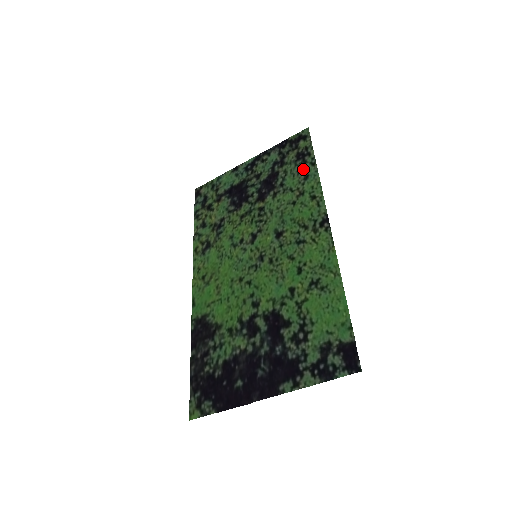
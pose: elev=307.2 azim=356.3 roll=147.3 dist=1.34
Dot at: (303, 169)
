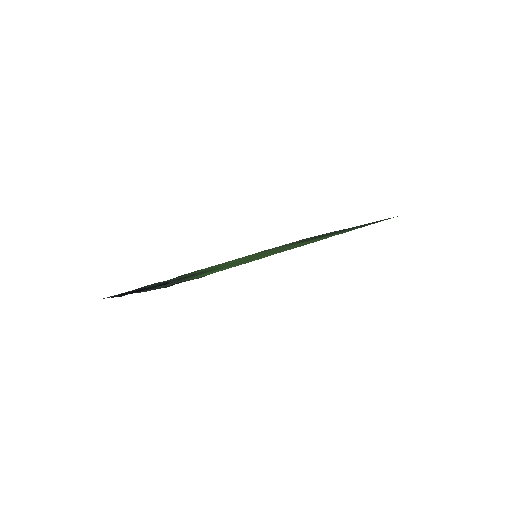
Dot at: occluded
